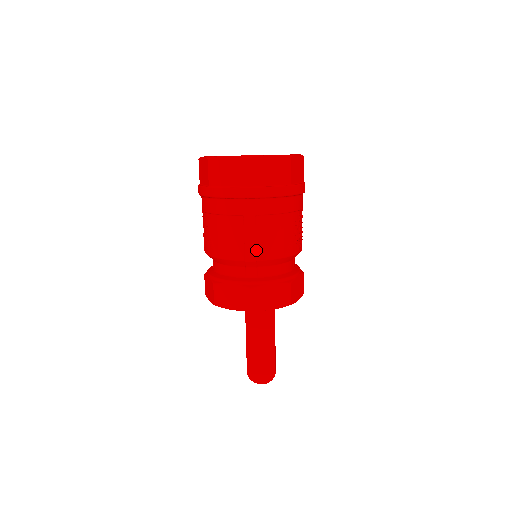
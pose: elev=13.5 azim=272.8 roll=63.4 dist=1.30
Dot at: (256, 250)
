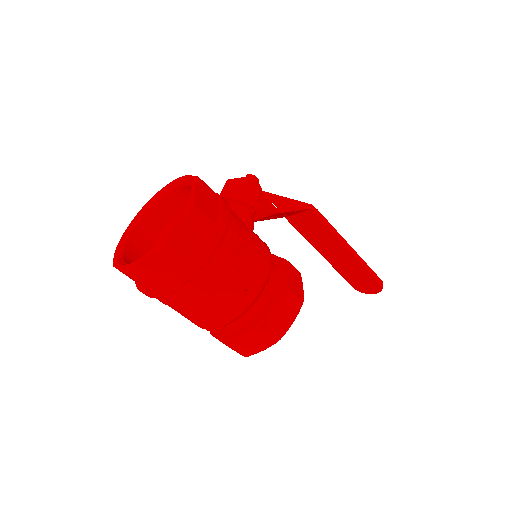
Dot at: (207, 323)
